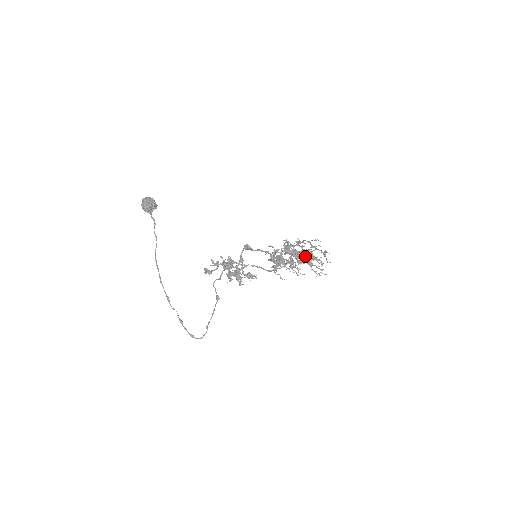
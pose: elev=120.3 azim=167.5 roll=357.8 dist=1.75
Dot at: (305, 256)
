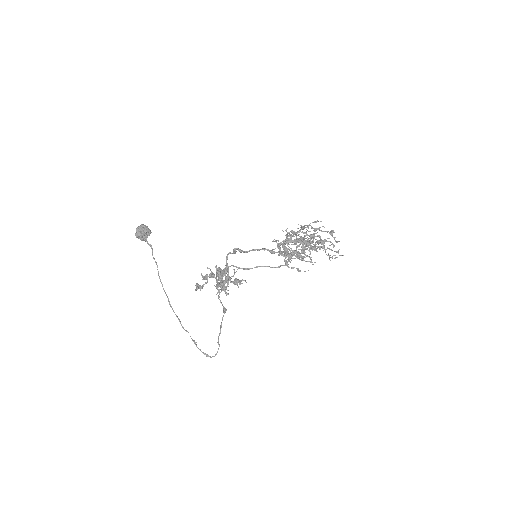
Dot at: (310, 242)
